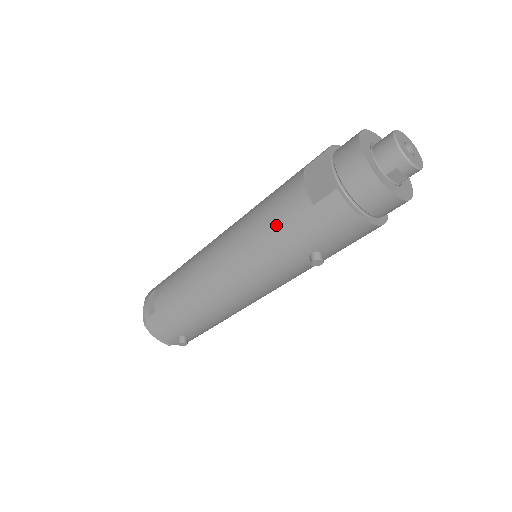
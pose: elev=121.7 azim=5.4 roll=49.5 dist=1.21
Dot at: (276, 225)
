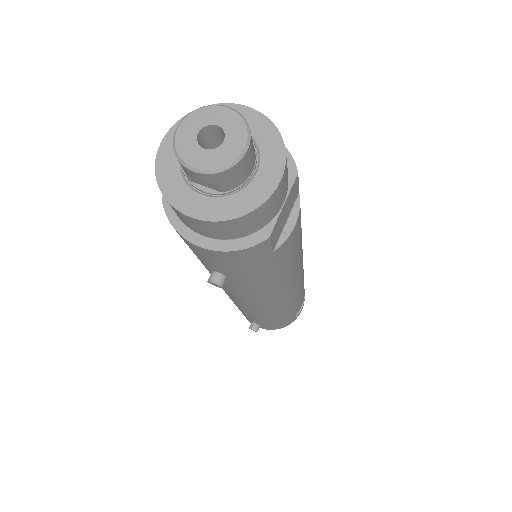
Dot at: occluded
